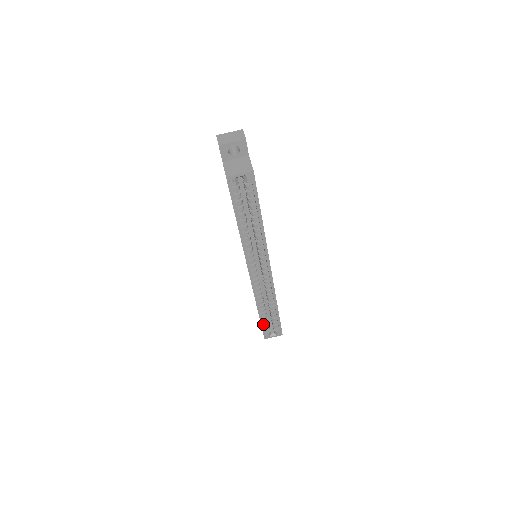
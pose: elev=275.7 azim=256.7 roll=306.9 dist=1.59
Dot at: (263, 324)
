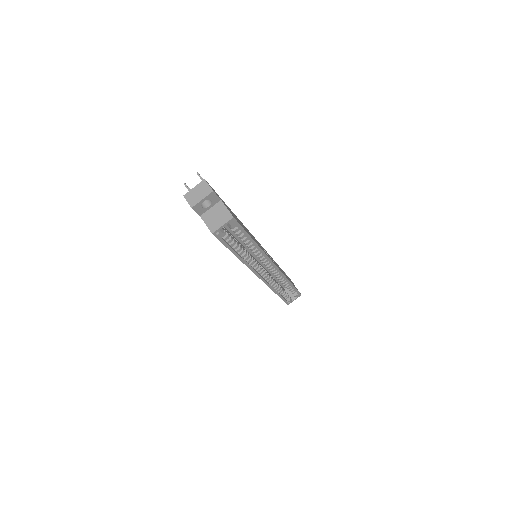
Dot at: (283, 298)
